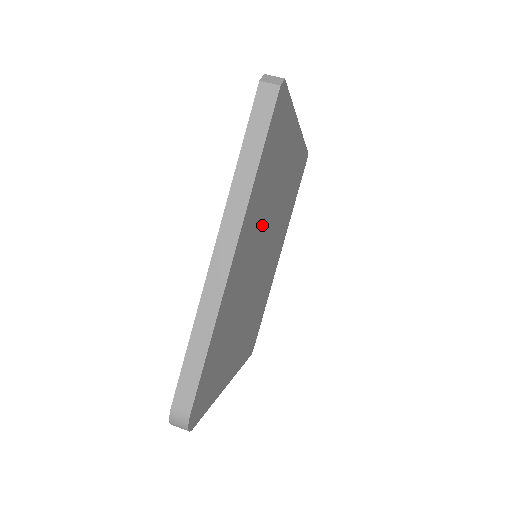
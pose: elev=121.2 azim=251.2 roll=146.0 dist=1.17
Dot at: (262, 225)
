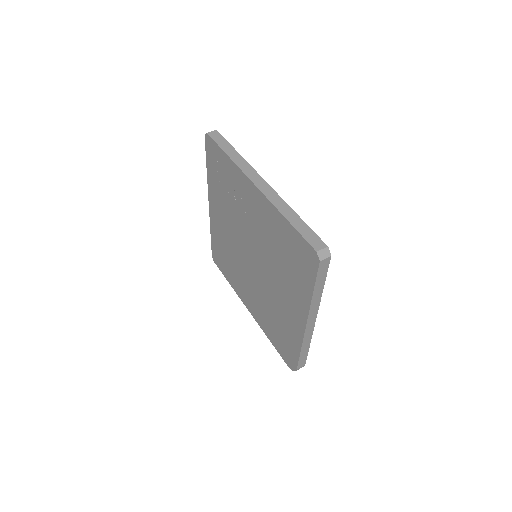
Dot at: occluded
